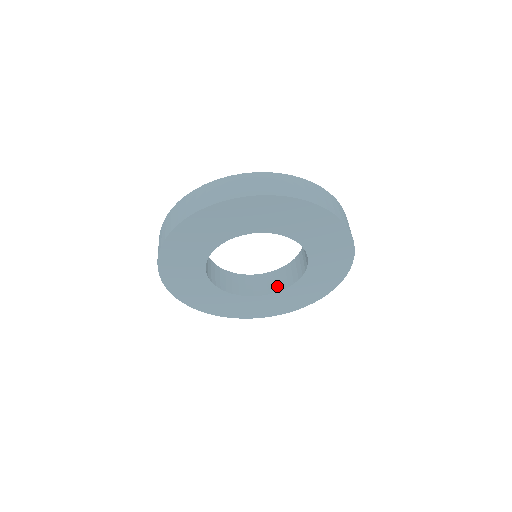
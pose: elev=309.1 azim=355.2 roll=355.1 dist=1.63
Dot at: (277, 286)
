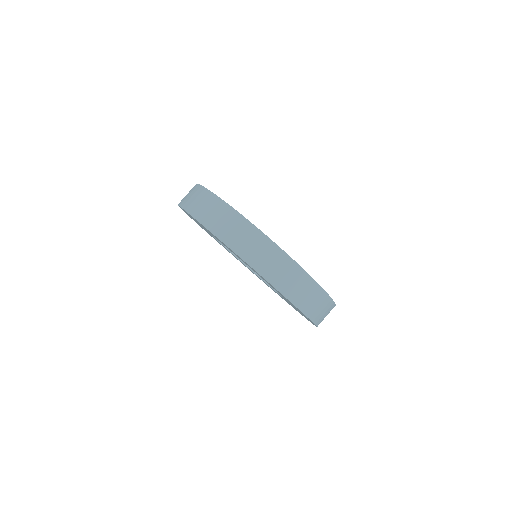
Dot at: occluded
